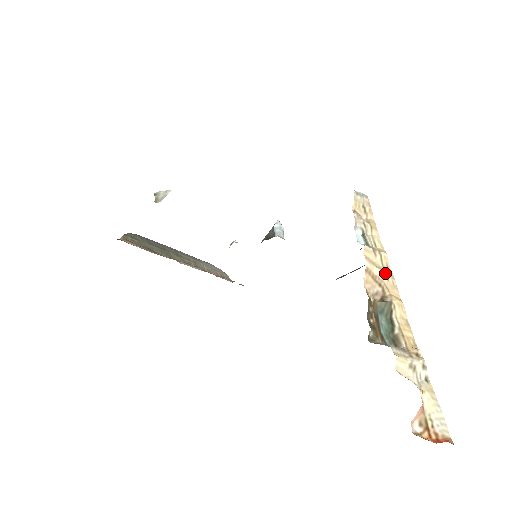
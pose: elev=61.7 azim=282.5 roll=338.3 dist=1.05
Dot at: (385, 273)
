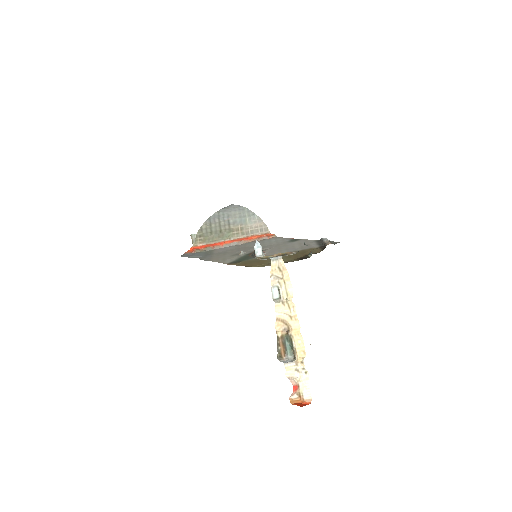
Dot at: (289, 316)
